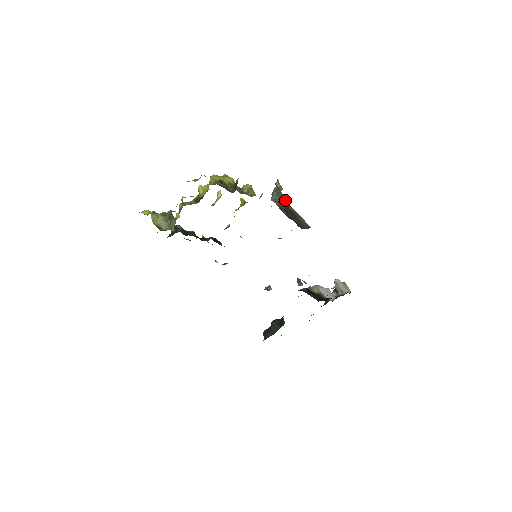
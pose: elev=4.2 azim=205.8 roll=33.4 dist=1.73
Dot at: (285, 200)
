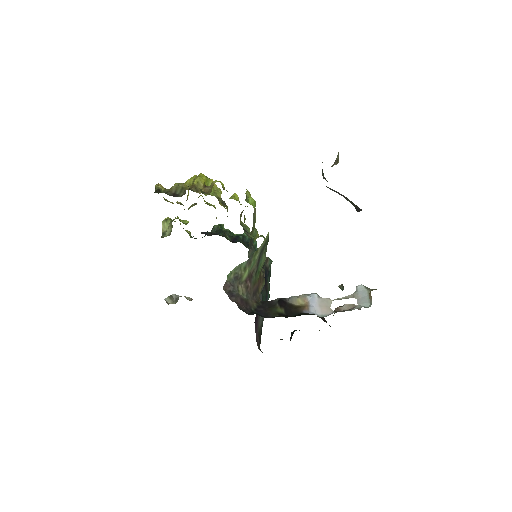
Dot at: occluded
